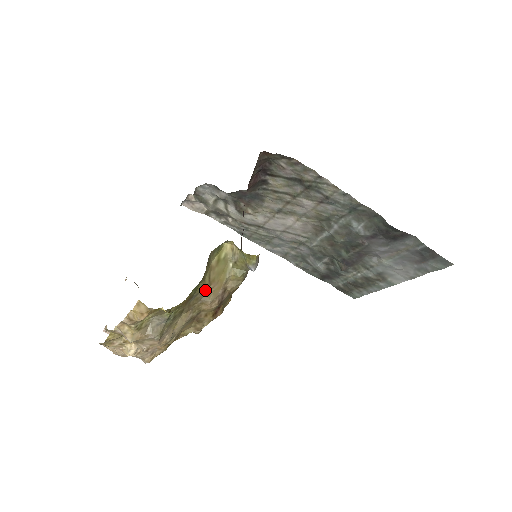
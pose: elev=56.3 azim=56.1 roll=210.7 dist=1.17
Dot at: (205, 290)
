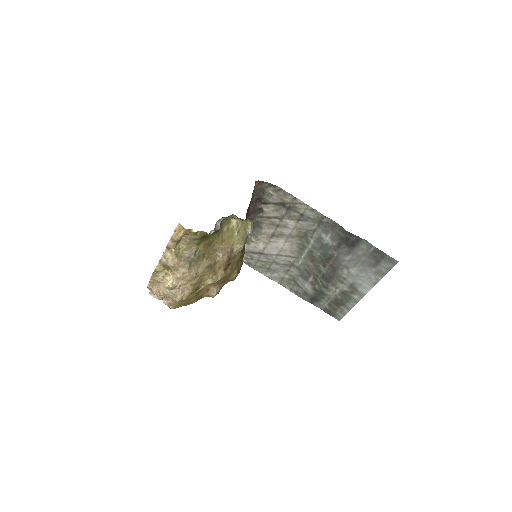
Dot at: (219, 245)
